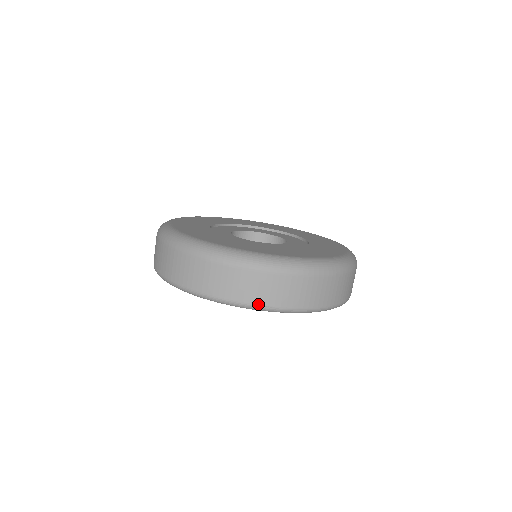
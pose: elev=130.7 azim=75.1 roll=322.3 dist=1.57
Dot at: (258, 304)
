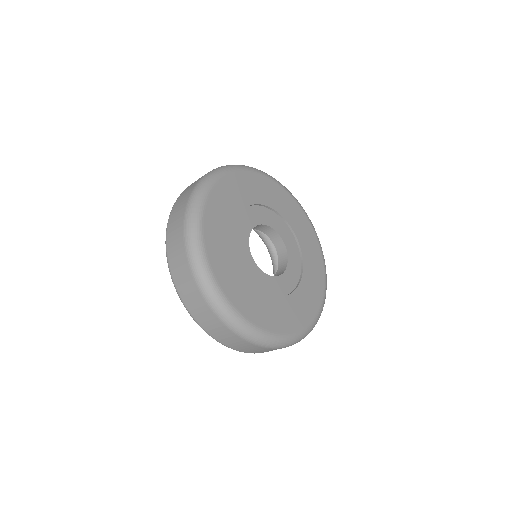
Dot at: (204, 329)
